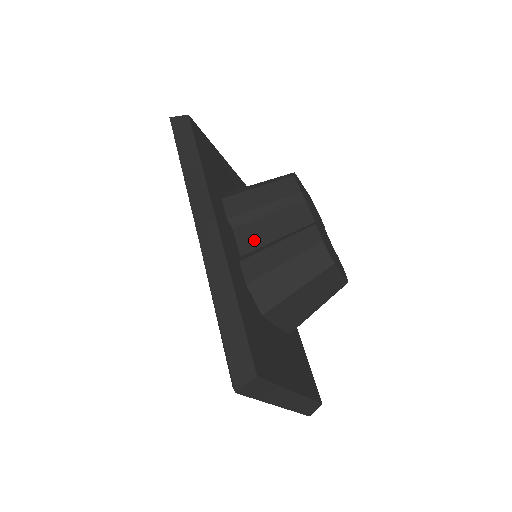
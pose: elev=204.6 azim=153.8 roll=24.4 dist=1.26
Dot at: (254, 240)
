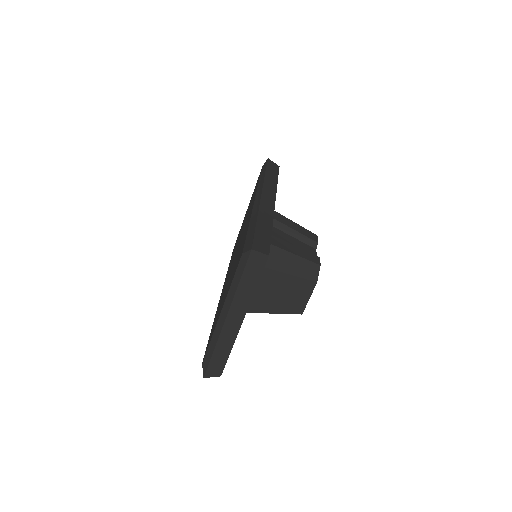
Dot at: (277, 236)
